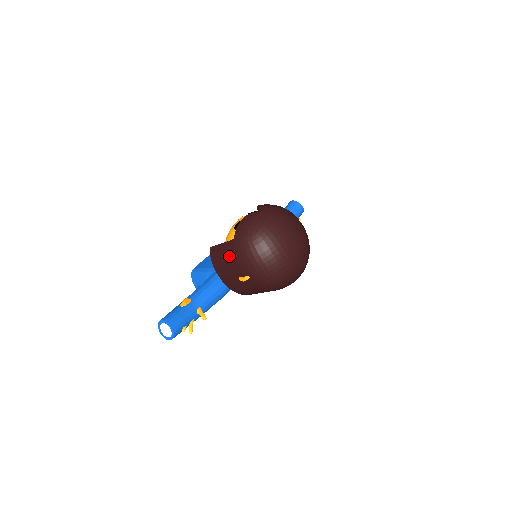
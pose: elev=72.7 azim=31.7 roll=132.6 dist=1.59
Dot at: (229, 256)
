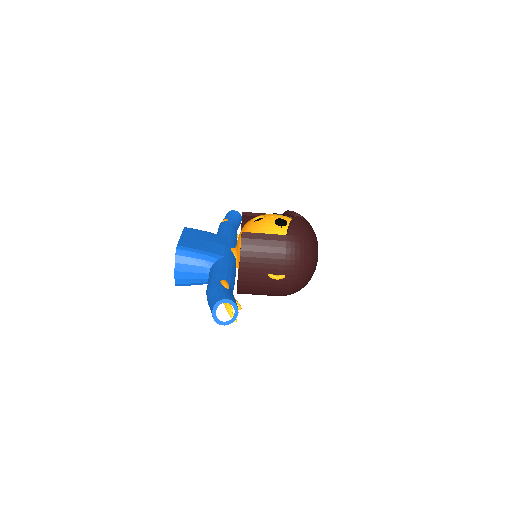
Dot at: (274, 250)
